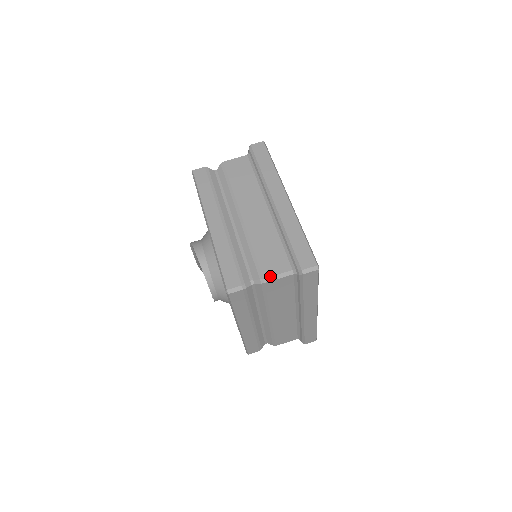
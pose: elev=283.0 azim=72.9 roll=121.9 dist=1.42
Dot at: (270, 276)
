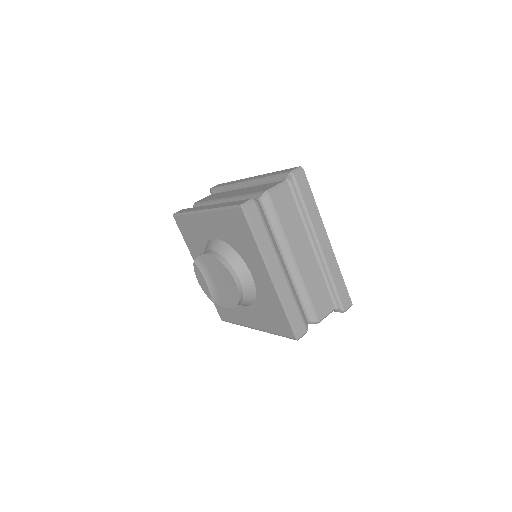
Dot at: (270, 188)
